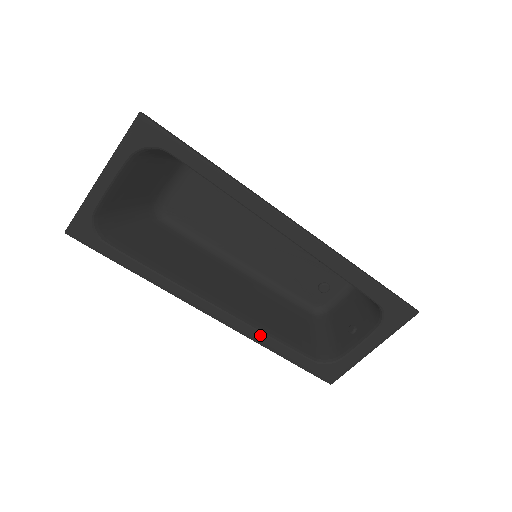
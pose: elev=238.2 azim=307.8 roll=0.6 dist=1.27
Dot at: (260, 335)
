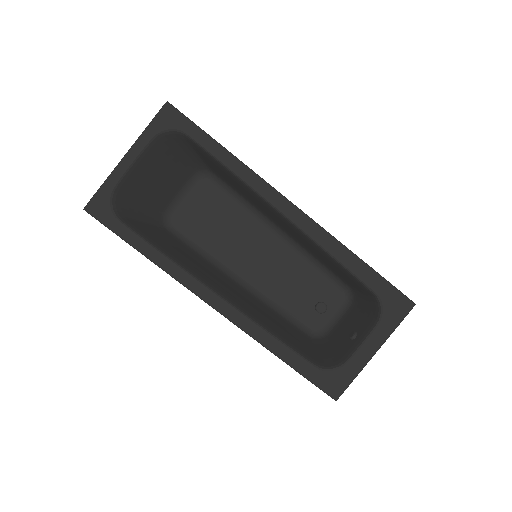
Dot at: (260, 331)
